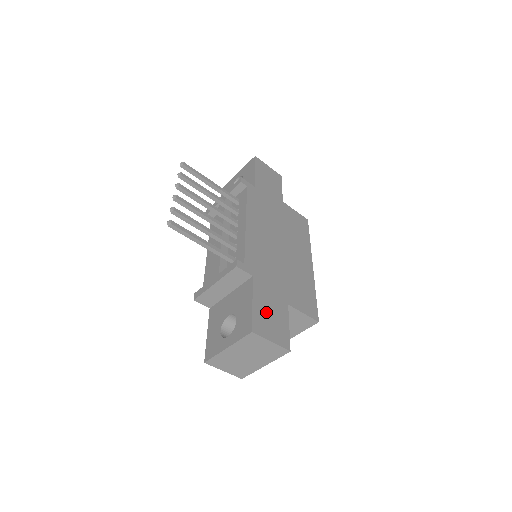
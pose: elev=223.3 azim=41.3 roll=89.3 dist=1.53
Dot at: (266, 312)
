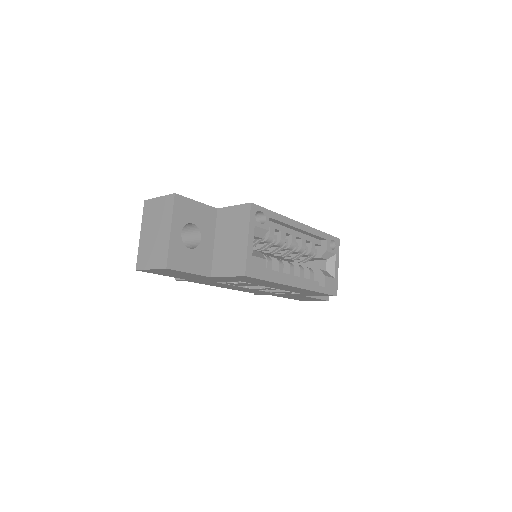
Dot at: occluded
